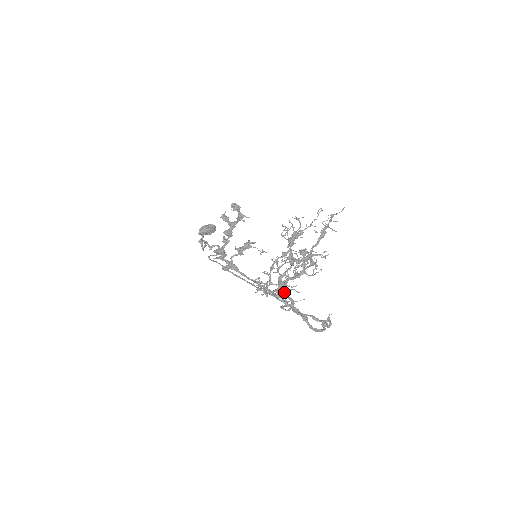
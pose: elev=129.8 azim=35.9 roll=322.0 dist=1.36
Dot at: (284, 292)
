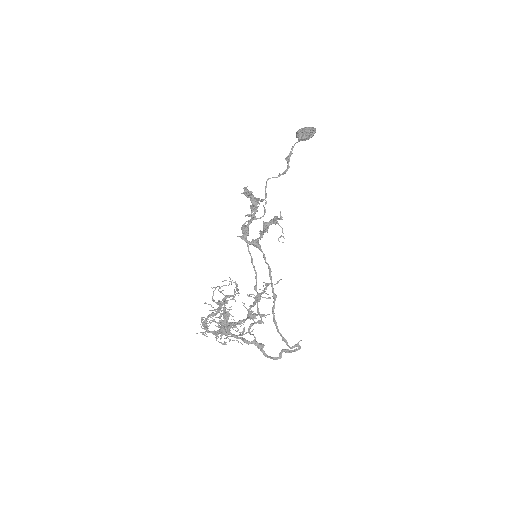
Dot at: (227, 333)
